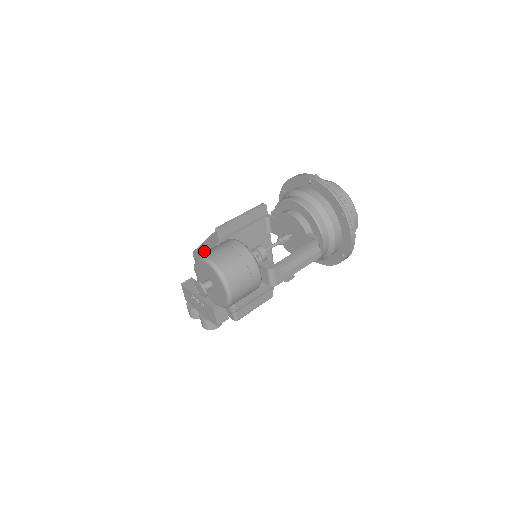
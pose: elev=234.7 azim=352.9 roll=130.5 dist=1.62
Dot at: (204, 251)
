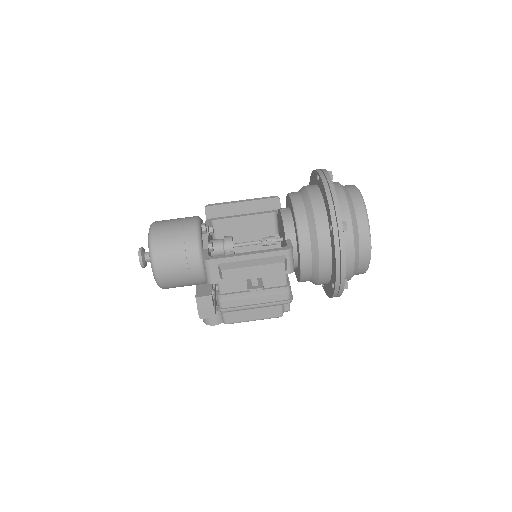
Dot at: occluded
